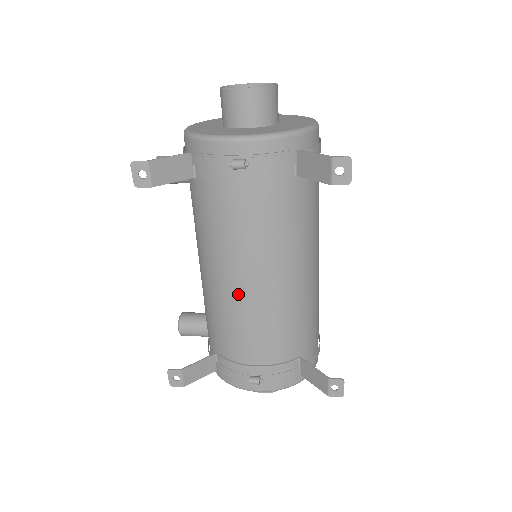
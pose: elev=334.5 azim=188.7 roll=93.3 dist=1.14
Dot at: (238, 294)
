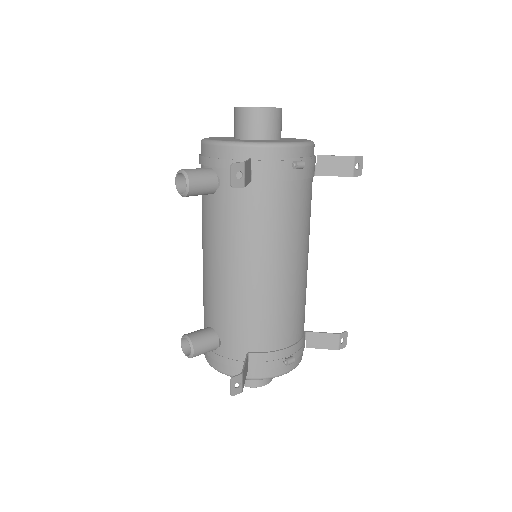
Dot at: (282, 282)
